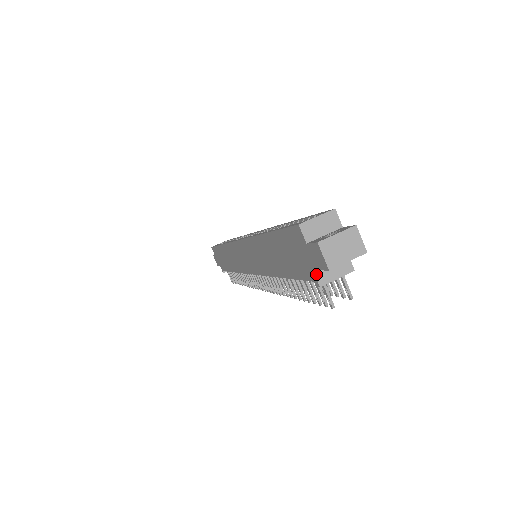
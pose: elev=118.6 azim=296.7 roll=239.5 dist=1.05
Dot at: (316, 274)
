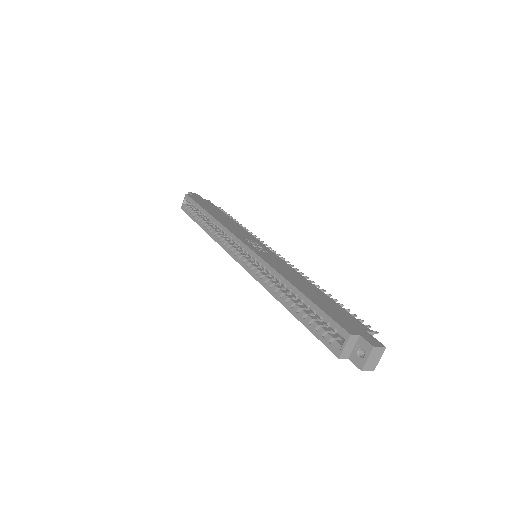
Dot at: occluded
